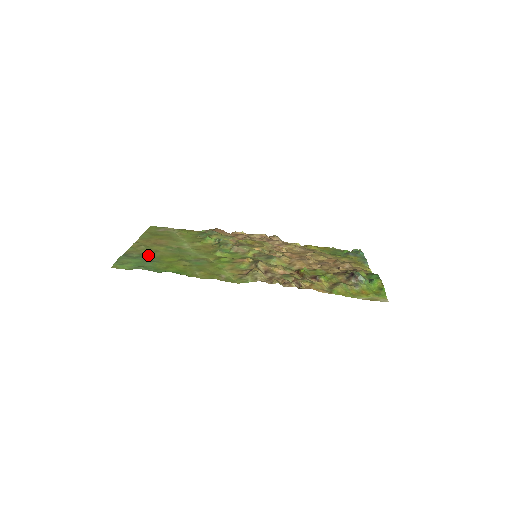
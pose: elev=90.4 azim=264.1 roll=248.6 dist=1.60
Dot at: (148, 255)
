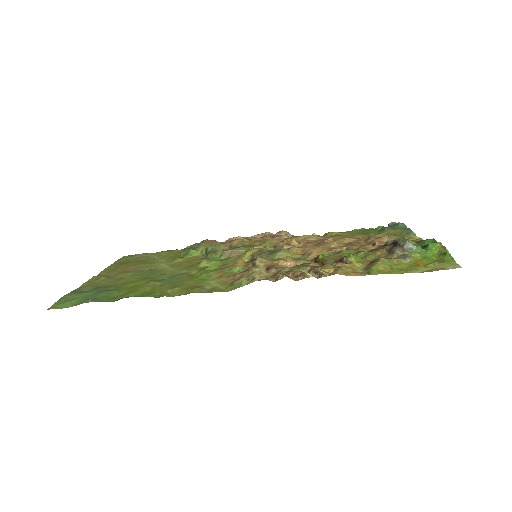
Dot at: (106, 285)
